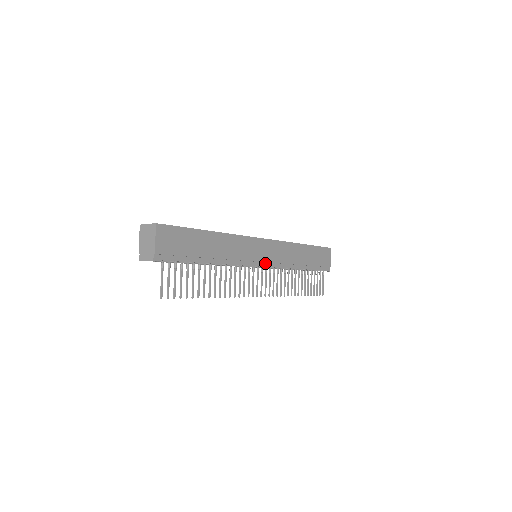
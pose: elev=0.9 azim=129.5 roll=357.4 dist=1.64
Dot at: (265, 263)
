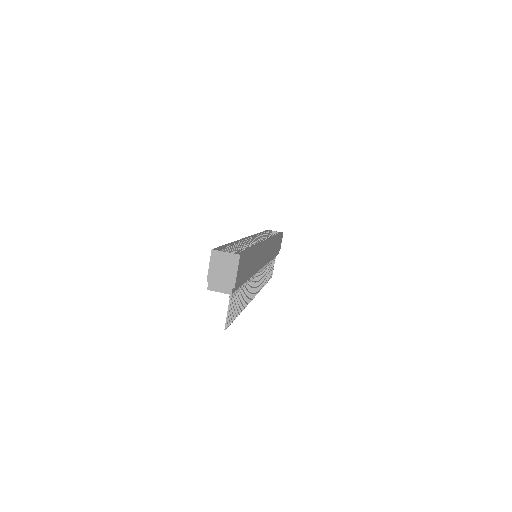
Dot at: (263, 264)
